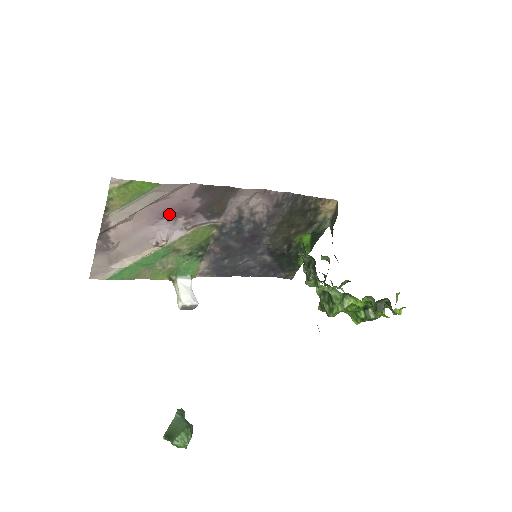
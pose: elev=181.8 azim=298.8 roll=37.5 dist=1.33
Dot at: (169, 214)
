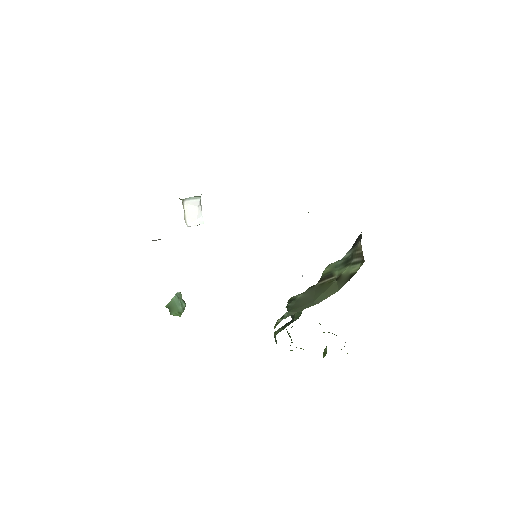
Dot at: occluded
